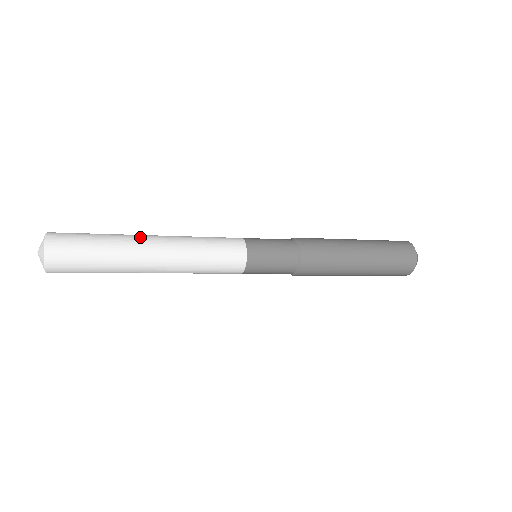
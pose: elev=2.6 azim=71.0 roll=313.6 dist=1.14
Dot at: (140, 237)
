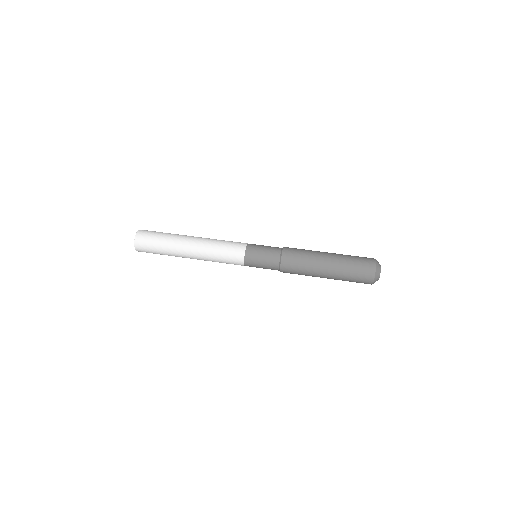
Dot at: (182, 252)
